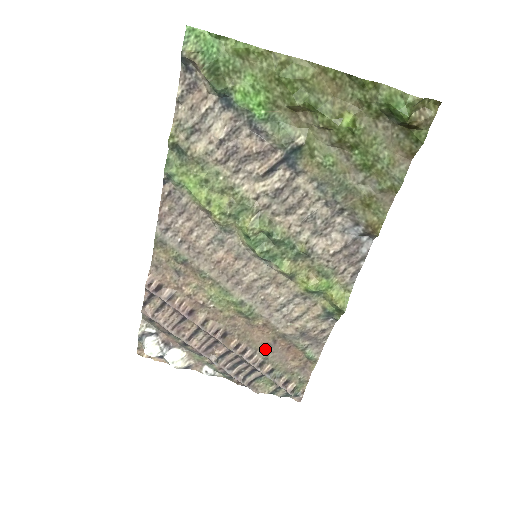
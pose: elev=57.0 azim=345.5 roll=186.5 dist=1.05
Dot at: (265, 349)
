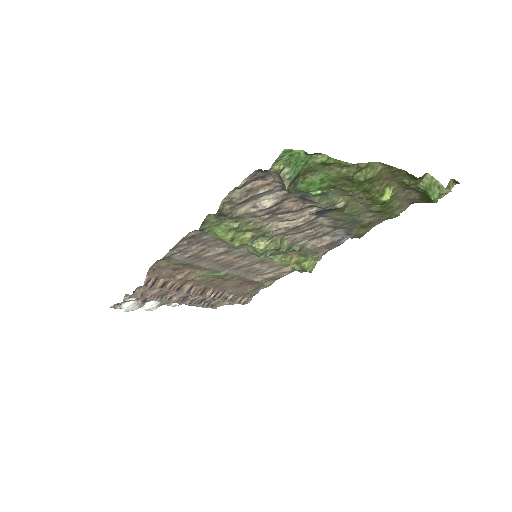
Dot at: (232, 288)
